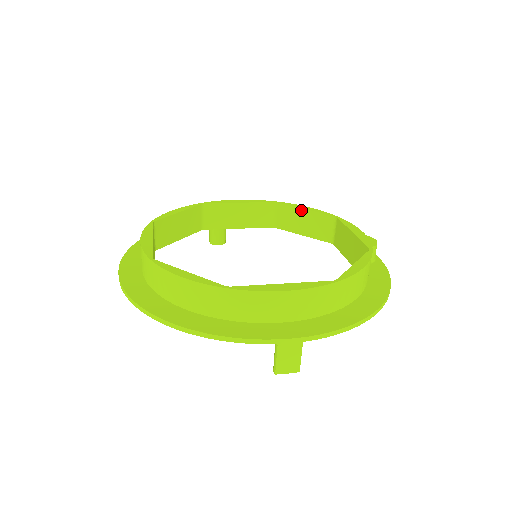
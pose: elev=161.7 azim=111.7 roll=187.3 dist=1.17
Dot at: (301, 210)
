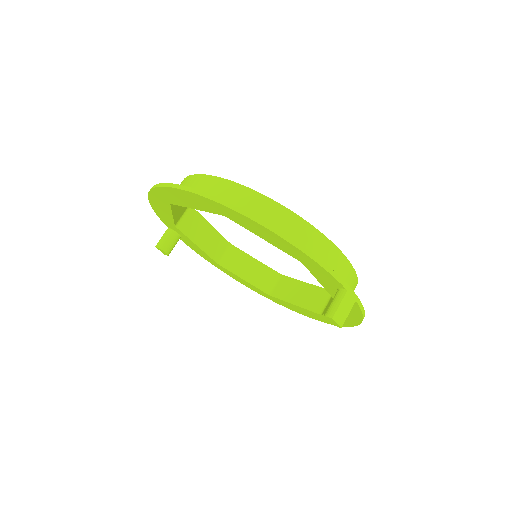
Dot at: (252, 258)
